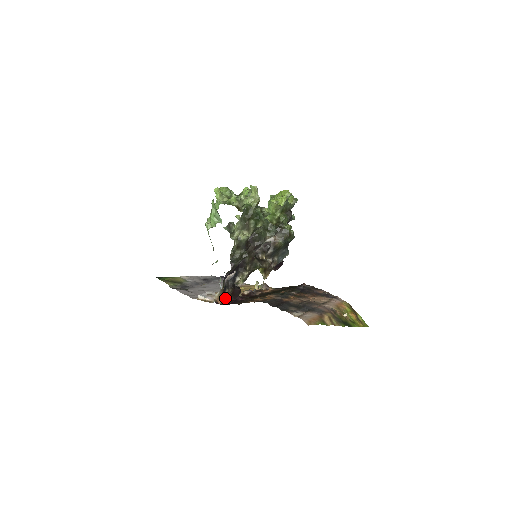
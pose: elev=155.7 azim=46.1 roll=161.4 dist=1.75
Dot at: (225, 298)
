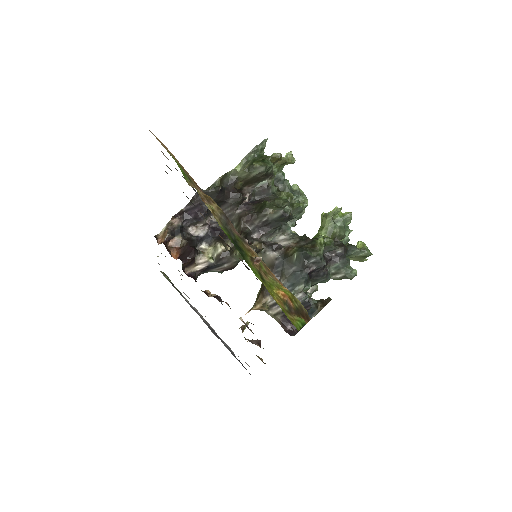
Dot at: (171, 247)
